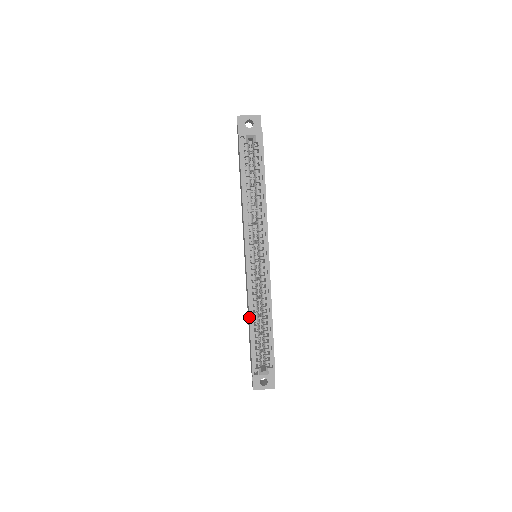
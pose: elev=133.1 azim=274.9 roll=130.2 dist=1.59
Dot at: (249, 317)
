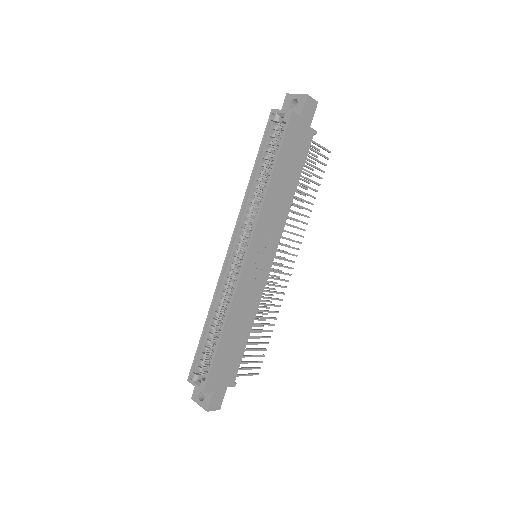
Dot at: (208, 312)
